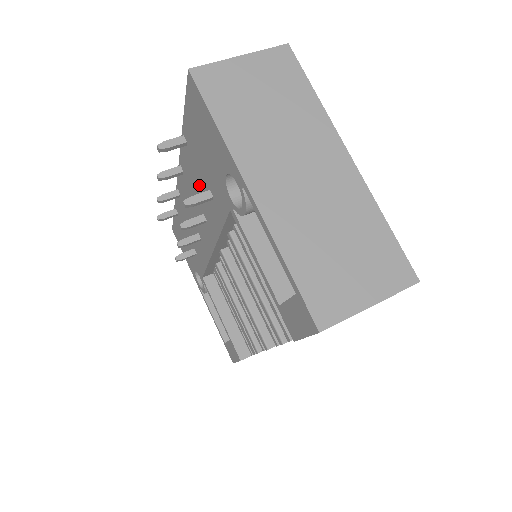
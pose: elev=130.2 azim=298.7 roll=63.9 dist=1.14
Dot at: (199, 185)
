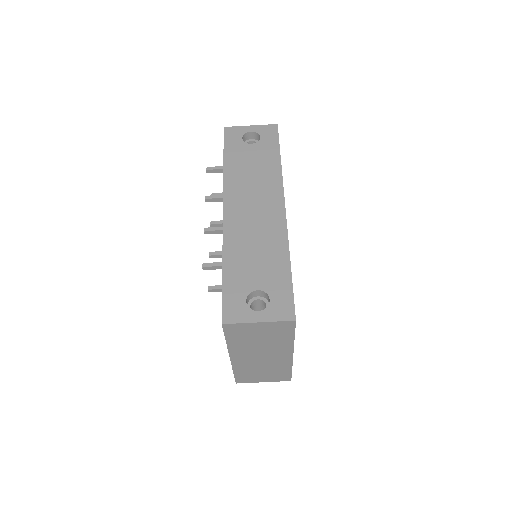
Dot at: occluded
